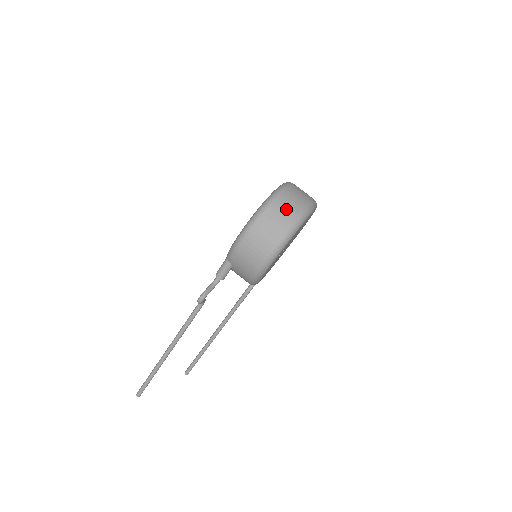
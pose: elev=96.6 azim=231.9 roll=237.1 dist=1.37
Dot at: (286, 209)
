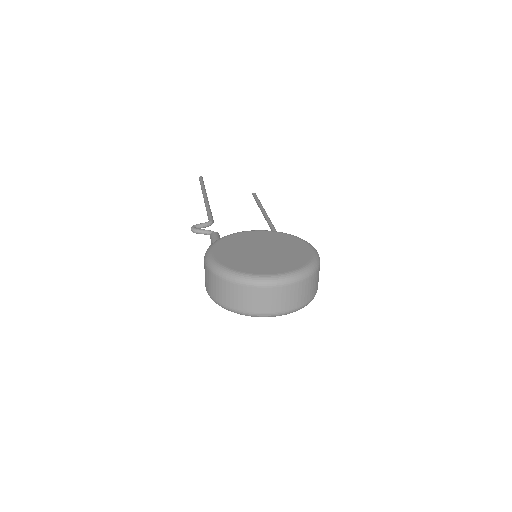
Dot at: (234, 297)
